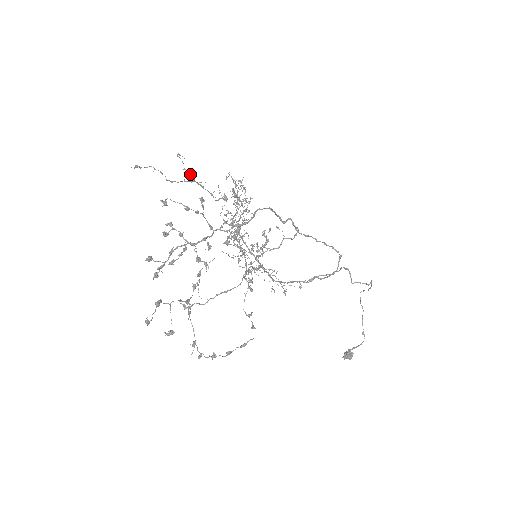
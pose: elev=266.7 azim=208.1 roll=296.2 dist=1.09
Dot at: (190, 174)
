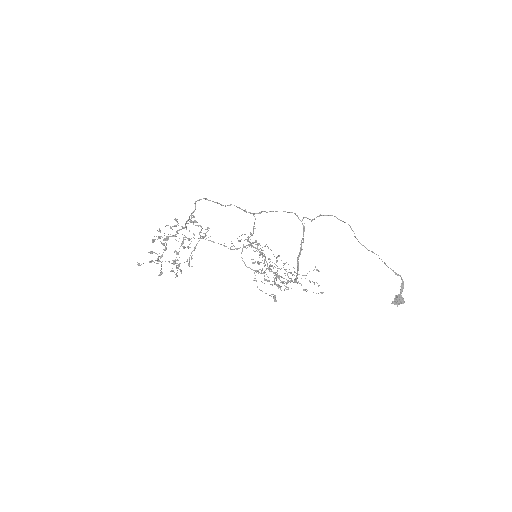
Dot at: occluded
